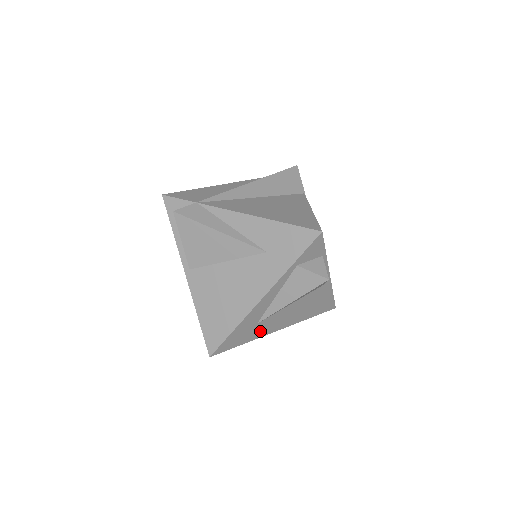
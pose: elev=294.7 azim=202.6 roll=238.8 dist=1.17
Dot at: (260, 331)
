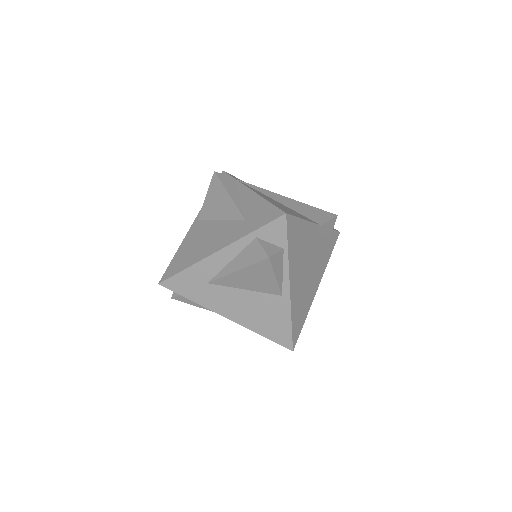
Dot at: (209, 299)
